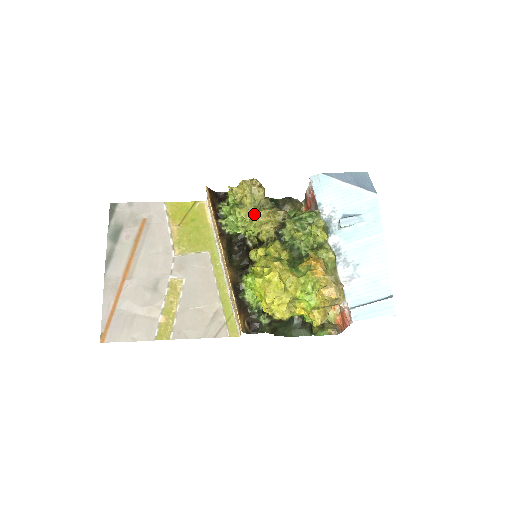
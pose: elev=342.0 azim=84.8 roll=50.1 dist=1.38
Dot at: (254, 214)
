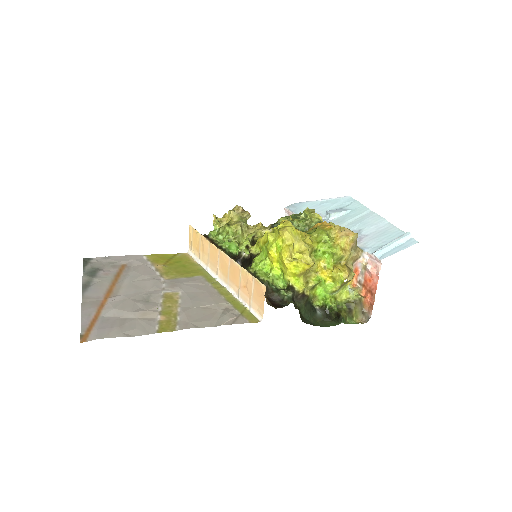
Dot at: (244, 227)
